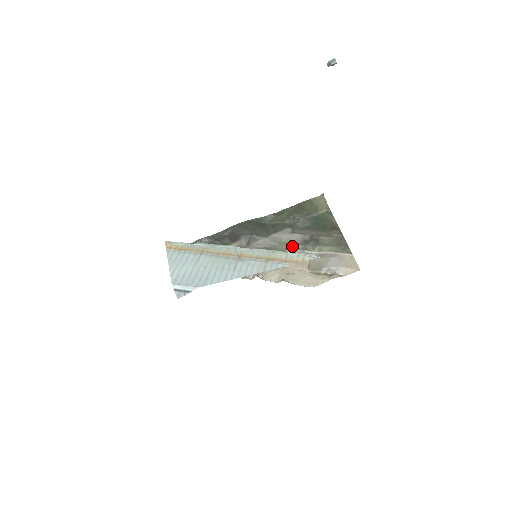
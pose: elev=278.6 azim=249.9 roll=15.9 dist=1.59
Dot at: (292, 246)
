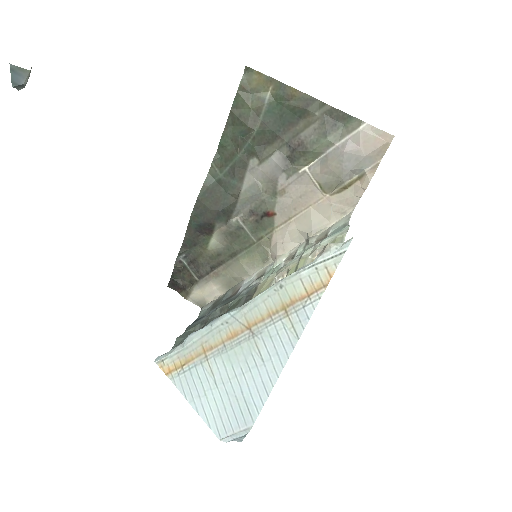
Dot at: (278, 181)
